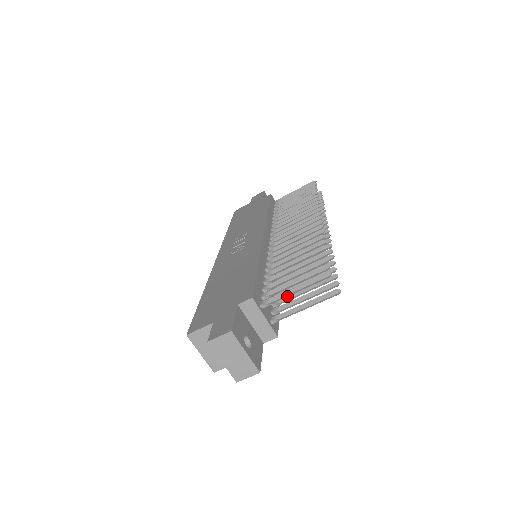
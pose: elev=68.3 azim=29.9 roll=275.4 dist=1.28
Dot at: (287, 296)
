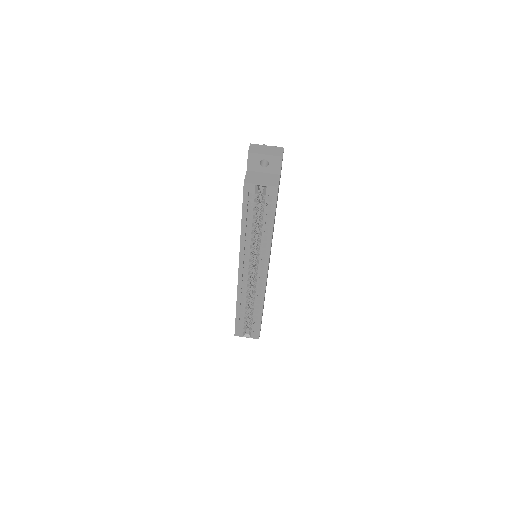
Dot at: occluded
